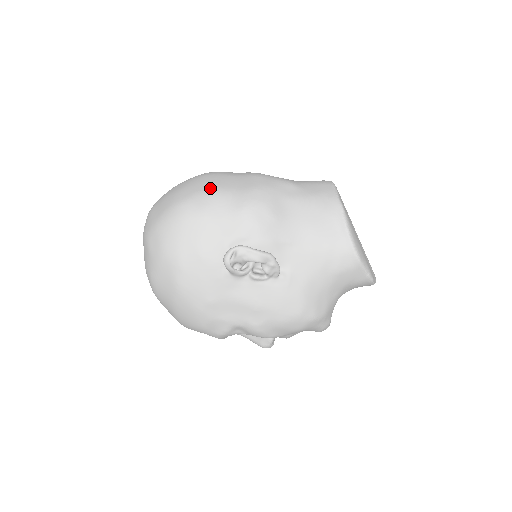
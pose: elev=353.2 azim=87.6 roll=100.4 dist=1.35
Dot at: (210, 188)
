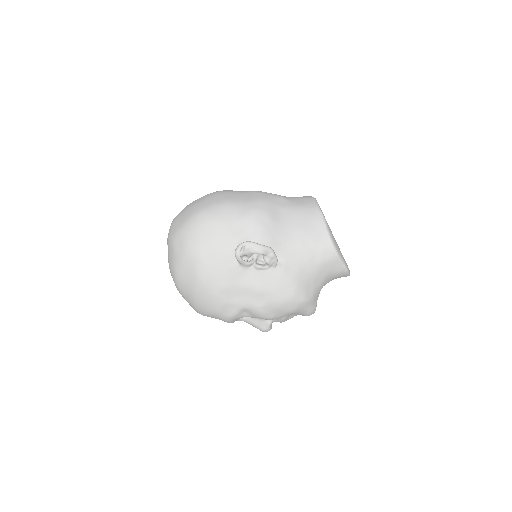
Dot at: (222, 201)
